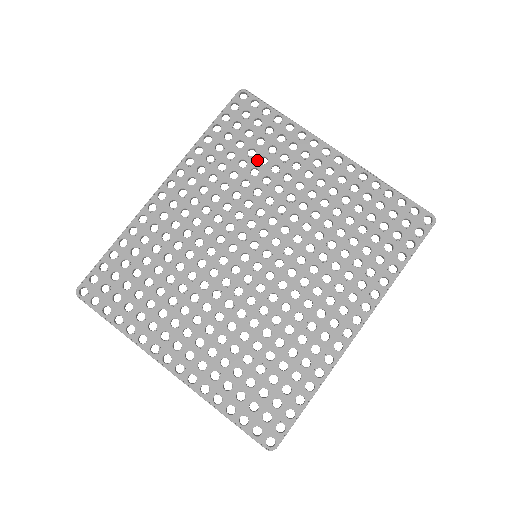
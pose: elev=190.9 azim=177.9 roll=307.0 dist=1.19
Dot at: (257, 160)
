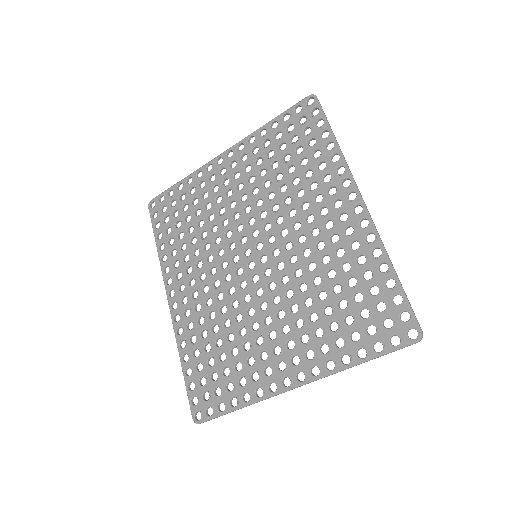
Dot at: (195, 217)
